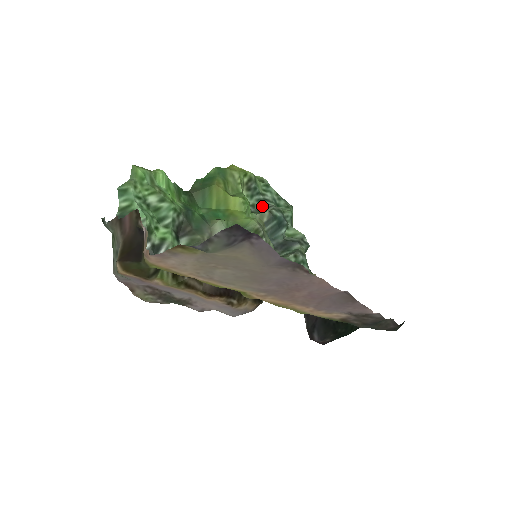
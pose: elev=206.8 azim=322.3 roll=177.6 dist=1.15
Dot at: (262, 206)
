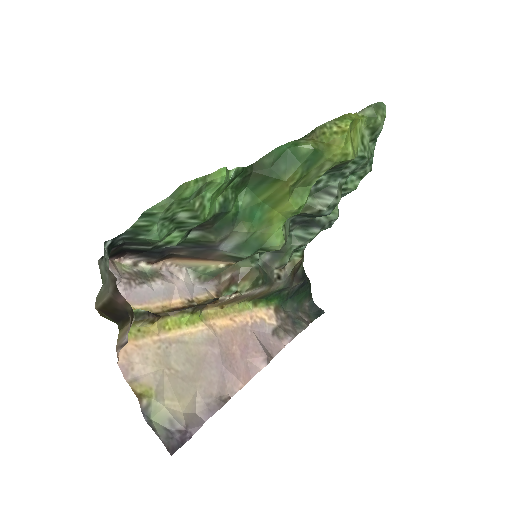
Dot at: (327, 184)
